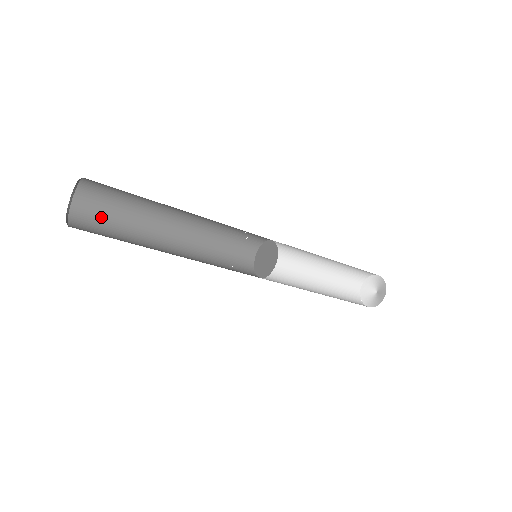
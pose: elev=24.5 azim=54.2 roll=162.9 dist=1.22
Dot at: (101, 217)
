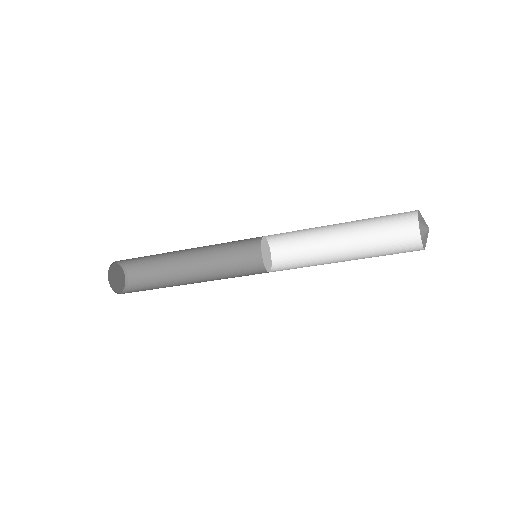
Dot at: (145, 286)
